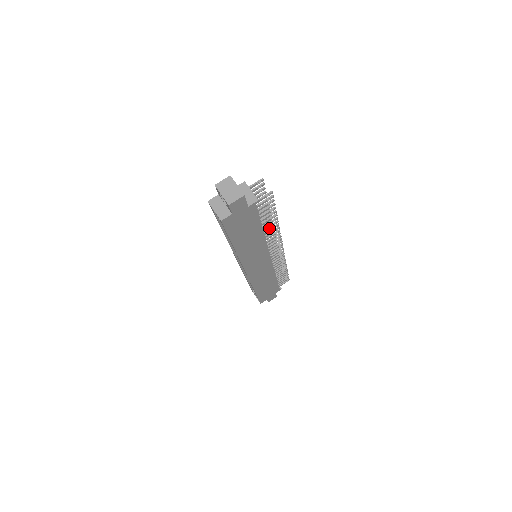
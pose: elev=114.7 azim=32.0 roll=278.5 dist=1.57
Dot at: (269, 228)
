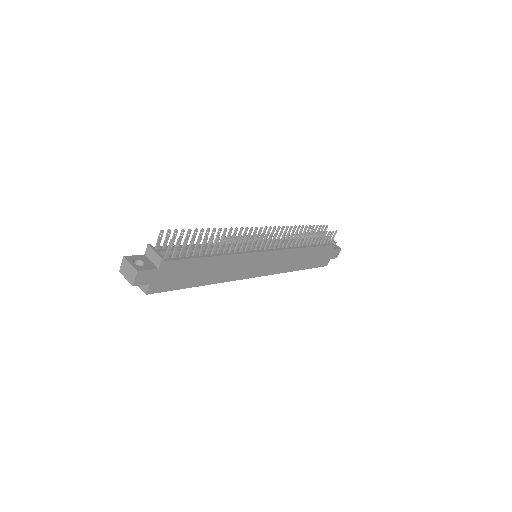
Dot at: (241, 232)
